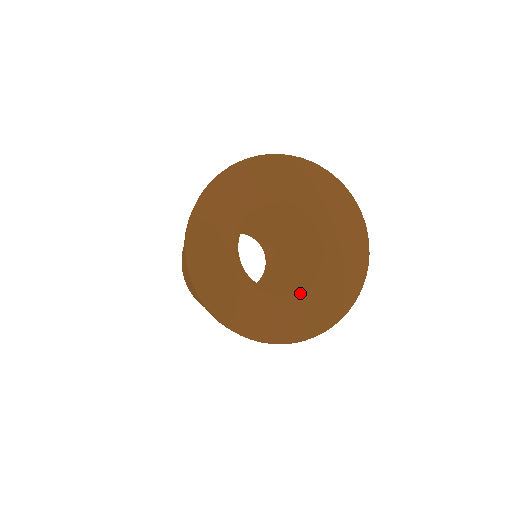
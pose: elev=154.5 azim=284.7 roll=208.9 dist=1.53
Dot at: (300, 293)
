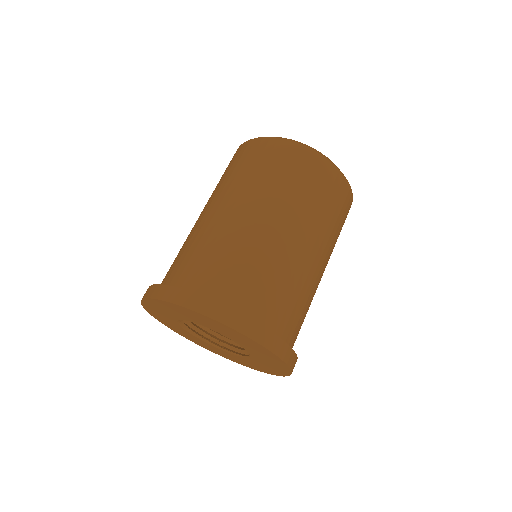
Dot at: (224, 351)
